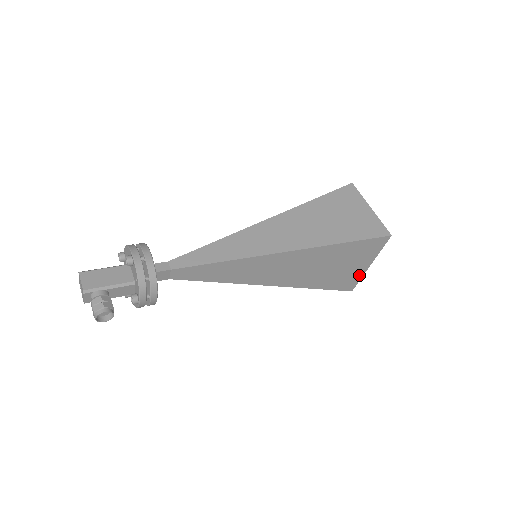
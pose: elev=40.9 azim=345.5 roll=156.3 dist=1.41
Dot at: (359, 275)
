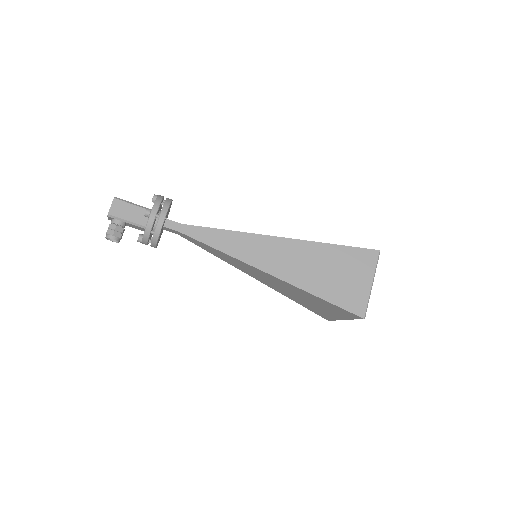
Dot at: (335, 318)
